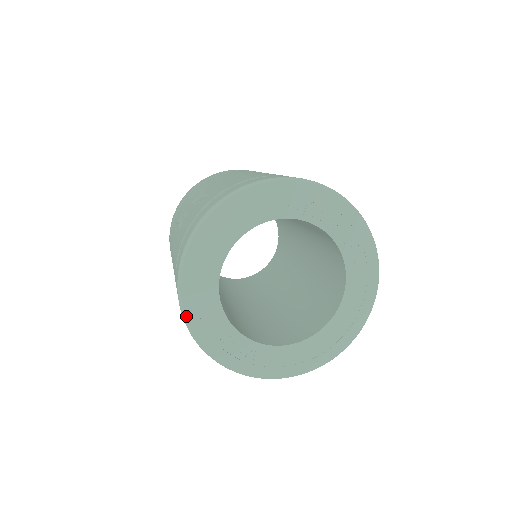
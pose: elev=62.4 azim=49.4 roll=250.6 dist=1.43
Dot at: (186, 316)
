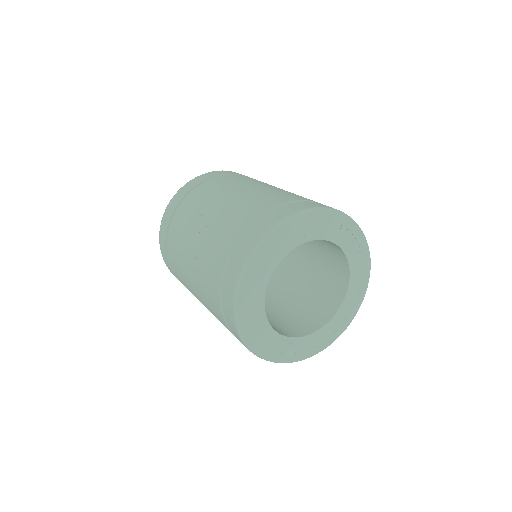
Dot at: (246, 341)
